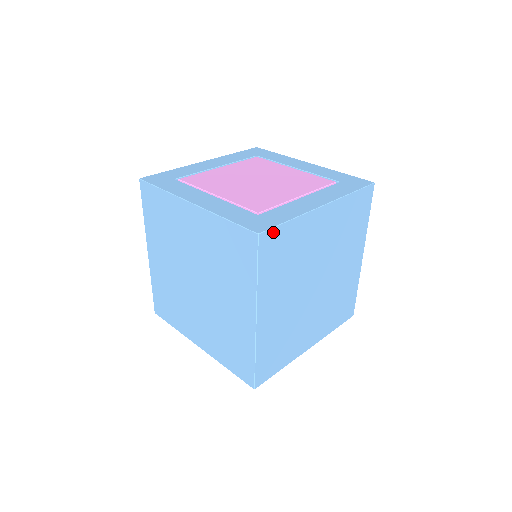
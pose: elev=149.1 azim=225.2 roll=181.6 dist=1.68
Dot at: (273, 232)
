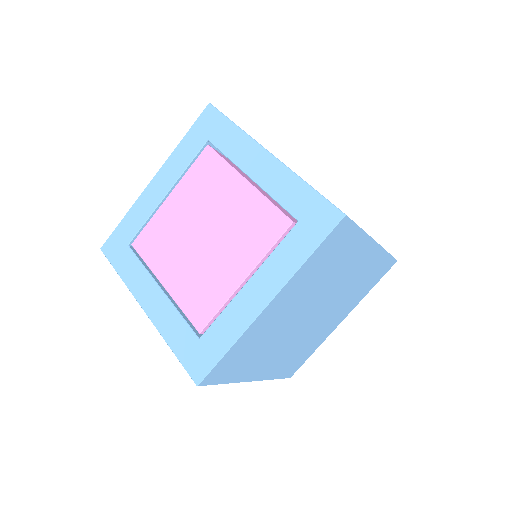
Dot at: (214, 370)
